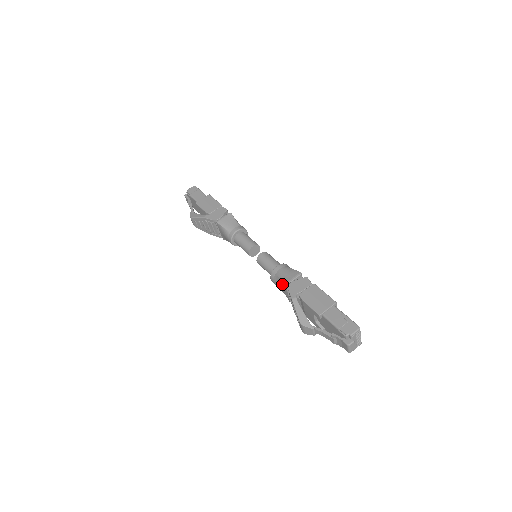
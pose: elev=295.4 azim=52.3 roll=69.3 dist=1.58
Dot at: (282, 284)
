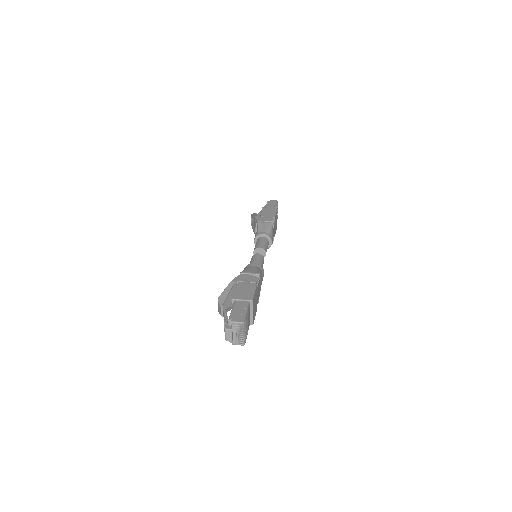
Dot at: occluded
